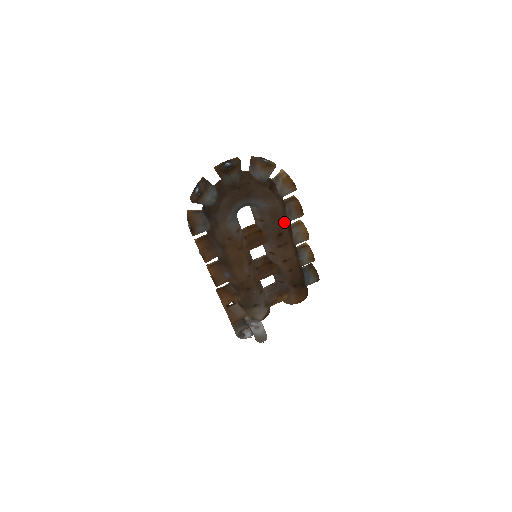
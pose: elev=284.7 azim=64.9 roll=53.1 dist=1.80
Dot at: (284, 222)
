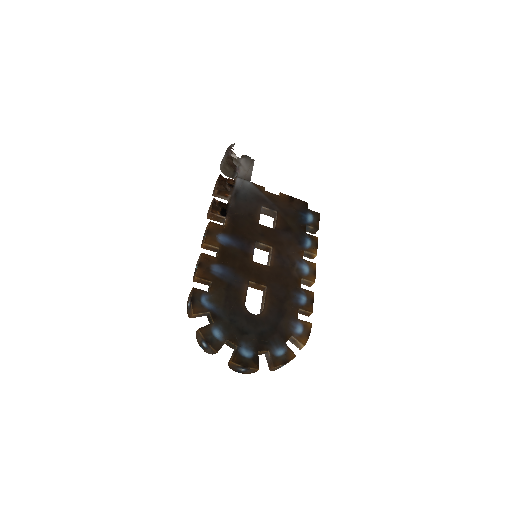
Dot at: occluded
